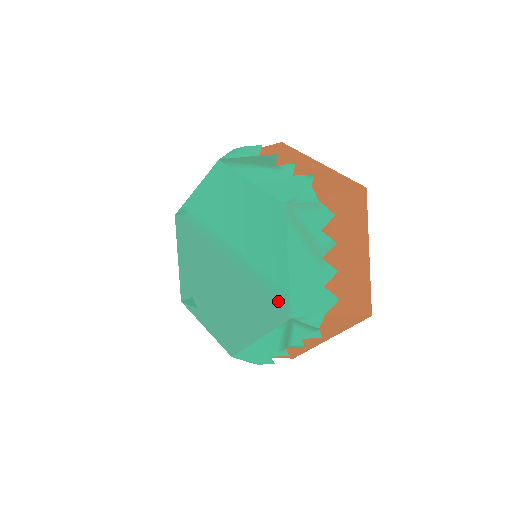
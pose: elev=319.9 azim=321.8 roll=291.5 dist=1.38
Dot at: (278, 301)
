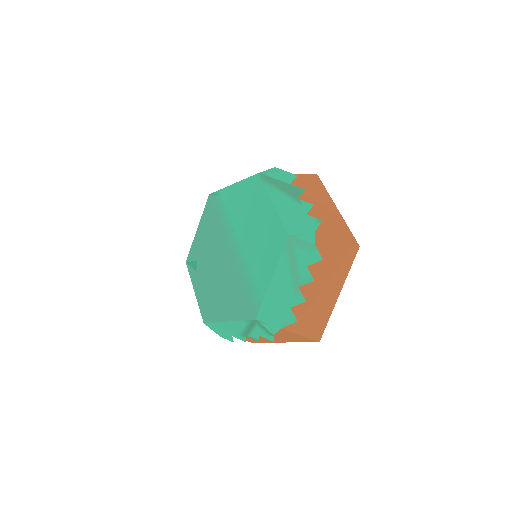
Dot at: (253, 302)
